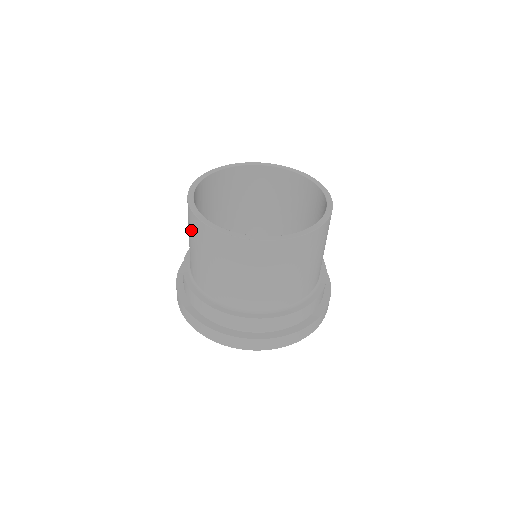
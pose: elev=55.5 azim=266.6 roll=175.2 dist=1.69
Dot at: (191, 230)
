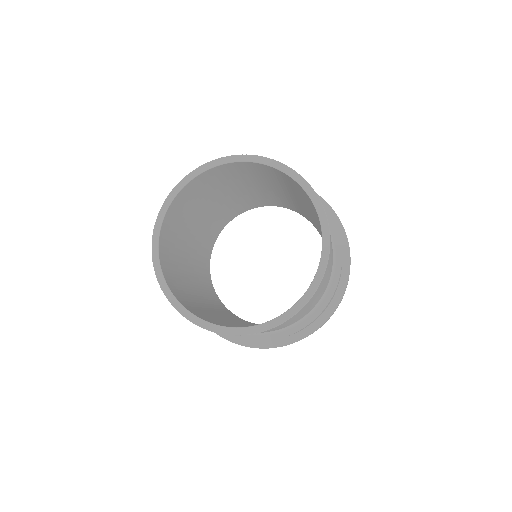
Dot at: occluded
